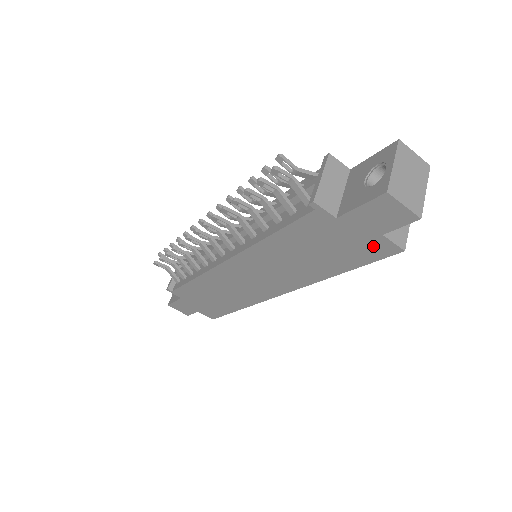
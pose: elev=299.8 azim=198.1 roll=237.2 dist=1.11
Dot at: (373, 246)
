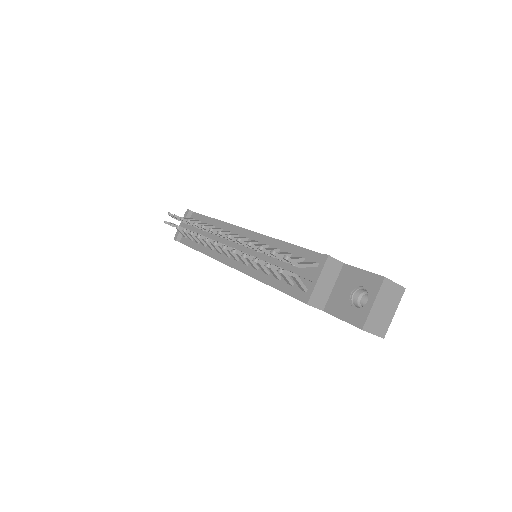
Dot at: occluded
